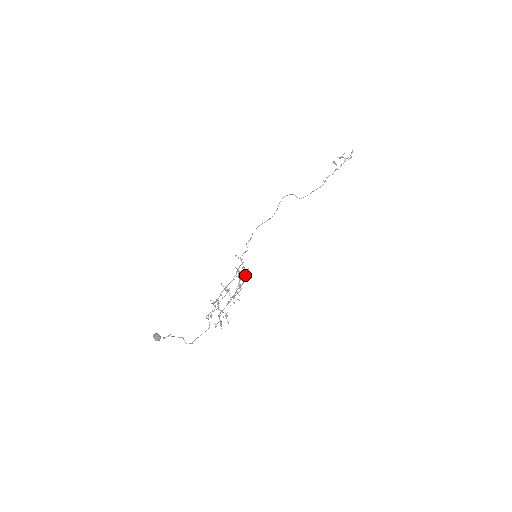
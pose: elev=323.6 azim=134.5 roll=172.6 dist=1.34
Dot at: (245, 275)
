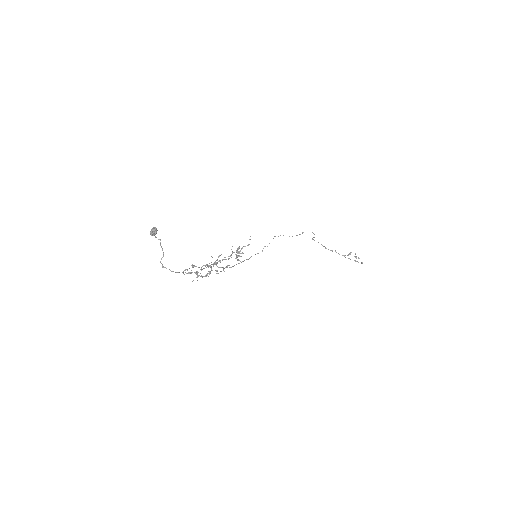
Dot at: occluded
